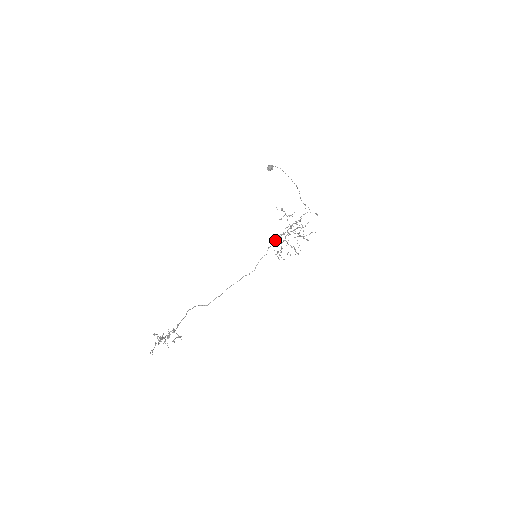
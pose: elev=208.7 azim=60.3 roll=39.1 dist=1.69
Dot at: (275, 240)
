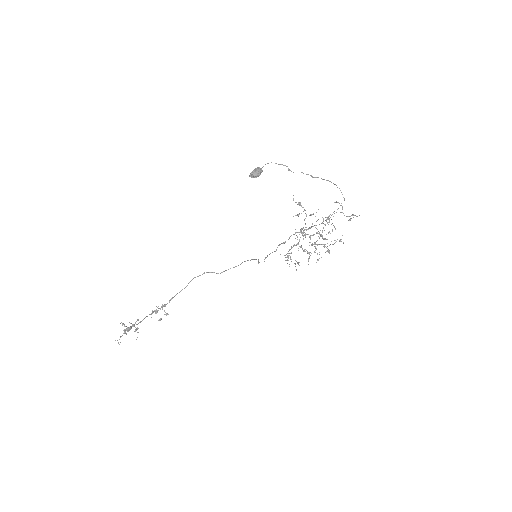
Dot at: occluded
